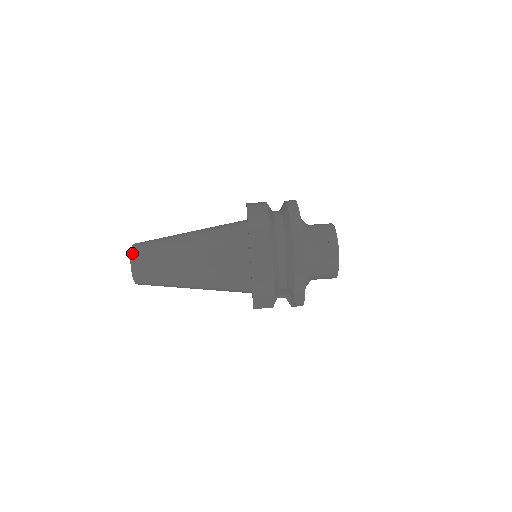
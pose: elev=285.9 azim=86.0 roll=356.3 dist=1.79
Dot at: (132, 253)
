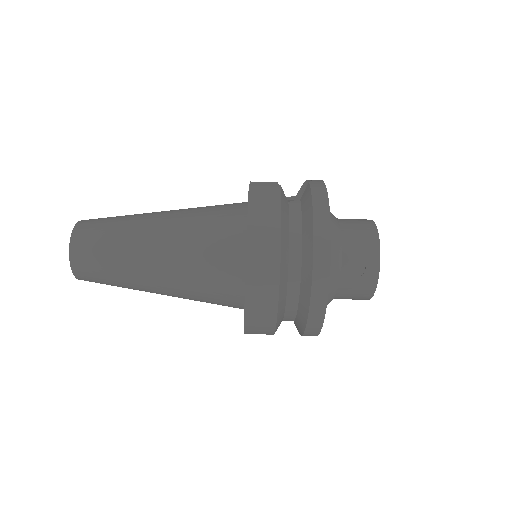
Dot at: (71, 250)
